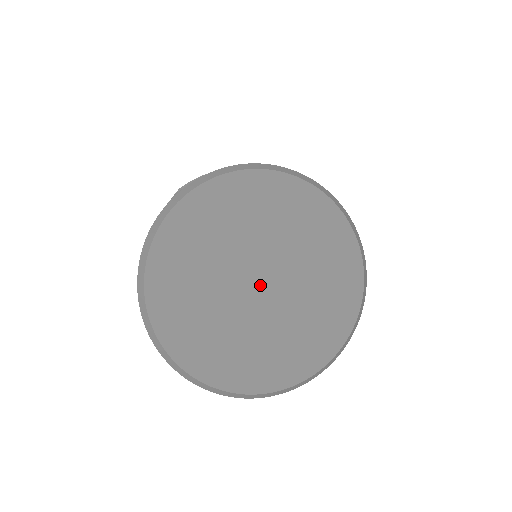
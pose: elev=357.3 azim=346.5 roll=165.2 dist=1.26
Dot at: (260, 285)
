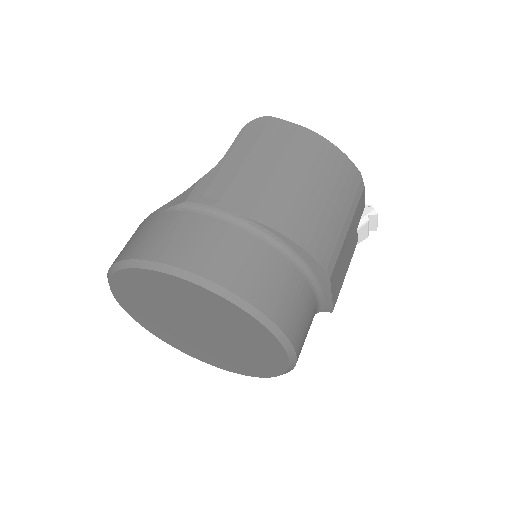
Dot at: (196, 329)
